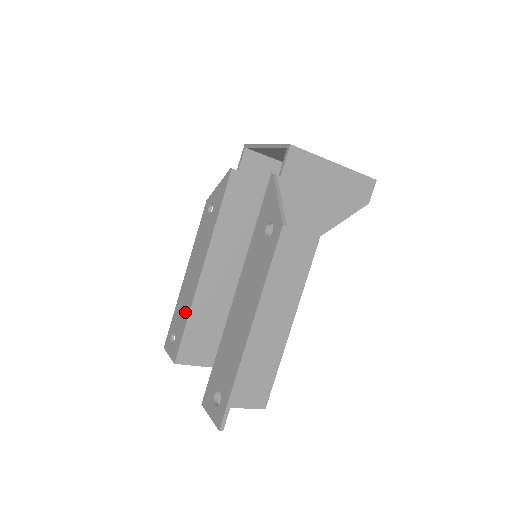
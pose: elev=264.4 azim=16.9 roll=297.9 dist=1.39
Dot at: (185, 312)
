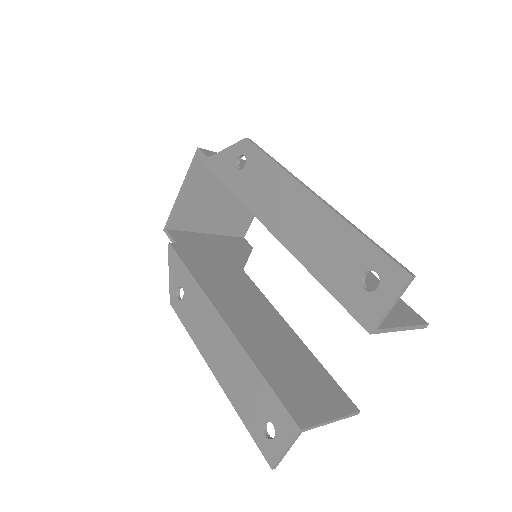
Dot at: (250, 377)
